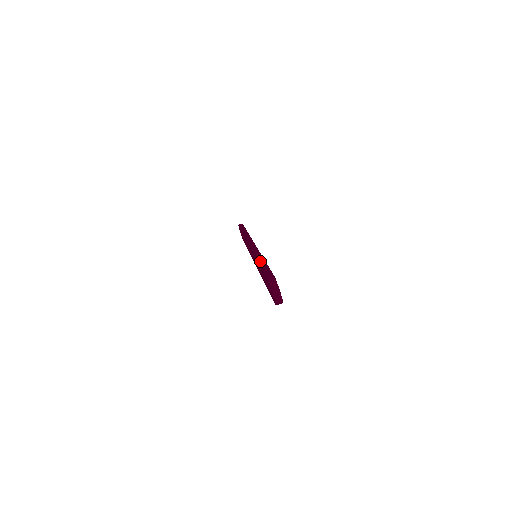
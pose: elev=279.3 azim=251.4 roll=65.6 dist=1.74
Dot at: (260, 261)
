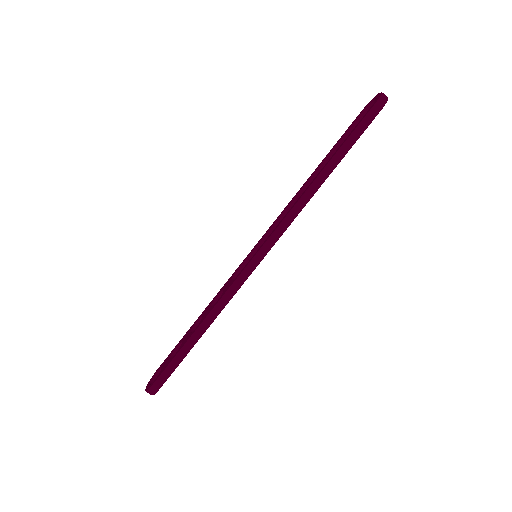
Dot at: (197, 332)
